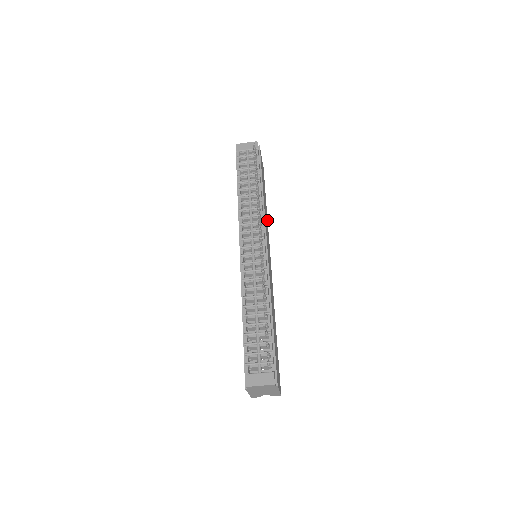
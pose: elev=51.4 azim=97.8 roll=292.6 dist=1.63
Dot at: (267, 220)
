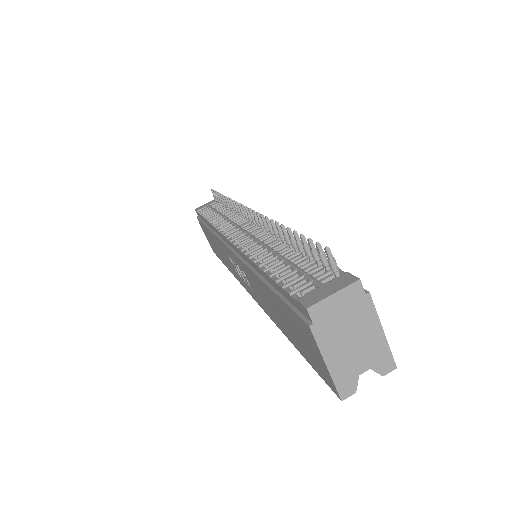
Dot at: occluded
